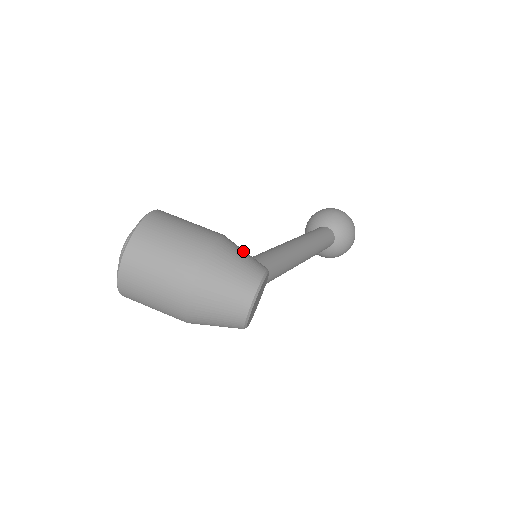
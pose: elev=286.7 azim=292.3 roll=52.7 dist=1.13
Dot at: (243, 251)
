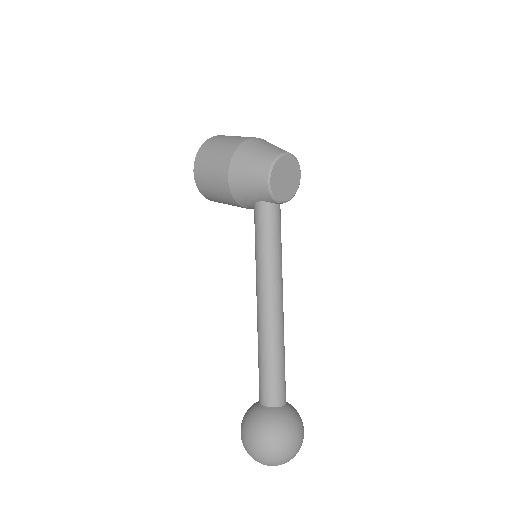
Dot at: occluded
